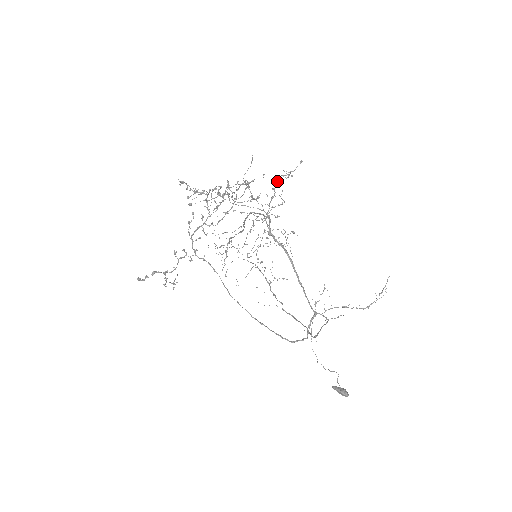
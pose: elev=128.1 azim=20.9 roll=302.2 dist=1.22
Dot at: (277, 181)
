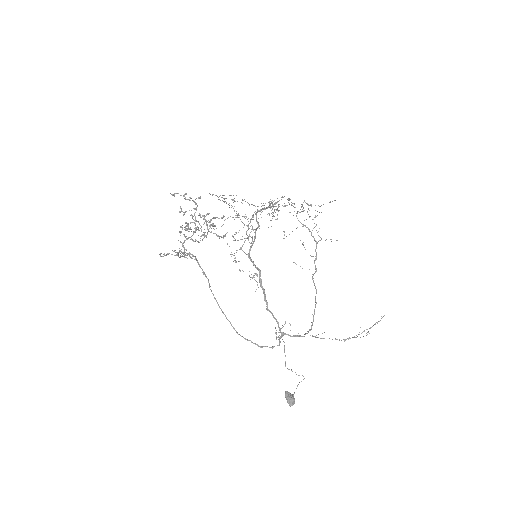
Dot at: (252, 216)
